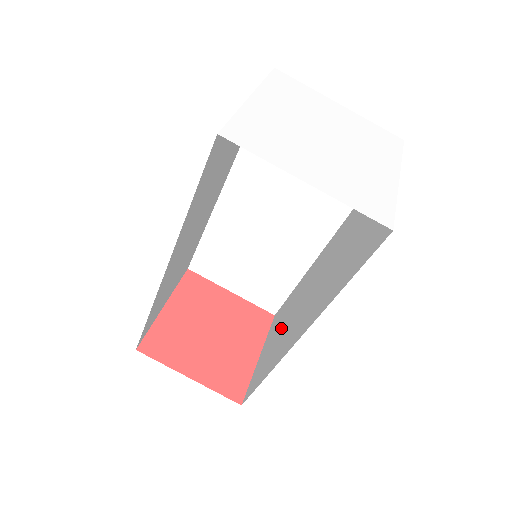
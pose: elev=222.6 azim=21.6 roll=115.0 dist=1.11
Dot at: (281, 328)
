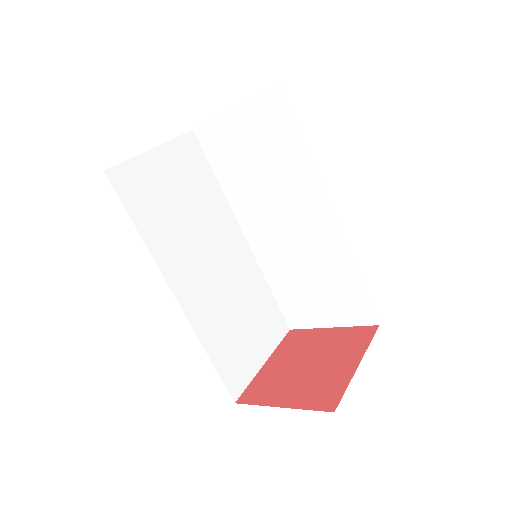
Dot at: occluded
